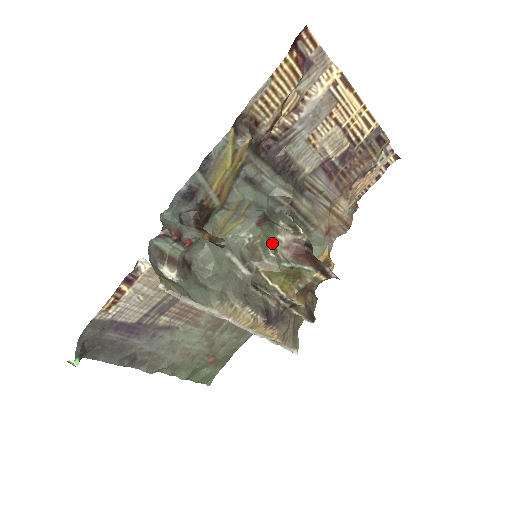
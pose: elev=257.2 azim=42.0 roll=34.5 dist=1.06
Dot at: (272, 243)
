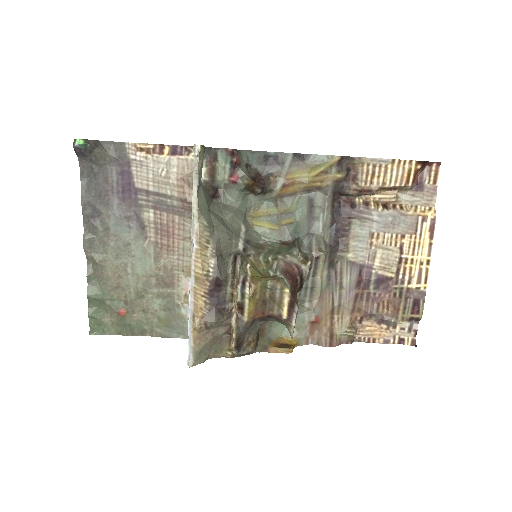
Dot at: (278, 255)
